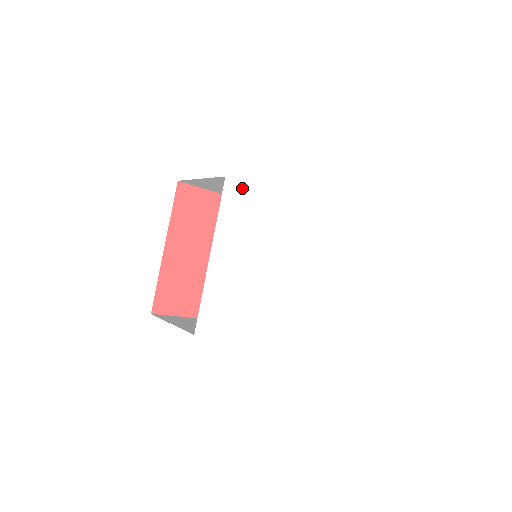
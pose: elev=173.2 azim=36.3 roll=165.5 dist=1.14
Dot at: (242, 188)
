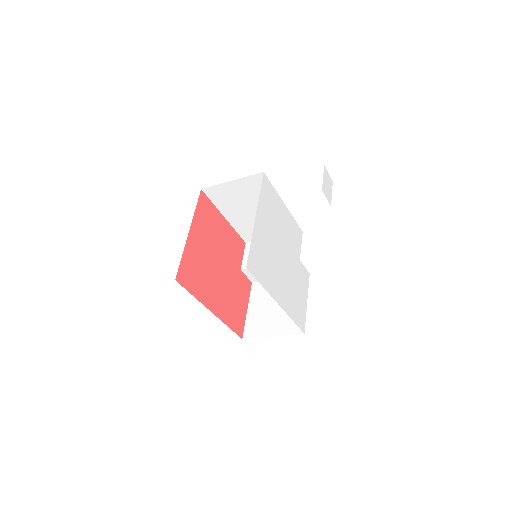
Dot at: (270, 186)
